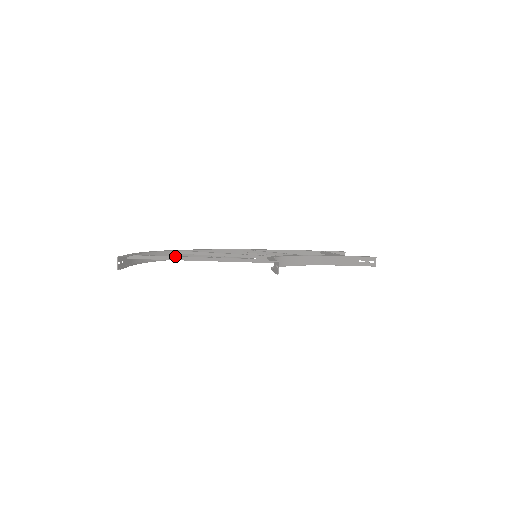
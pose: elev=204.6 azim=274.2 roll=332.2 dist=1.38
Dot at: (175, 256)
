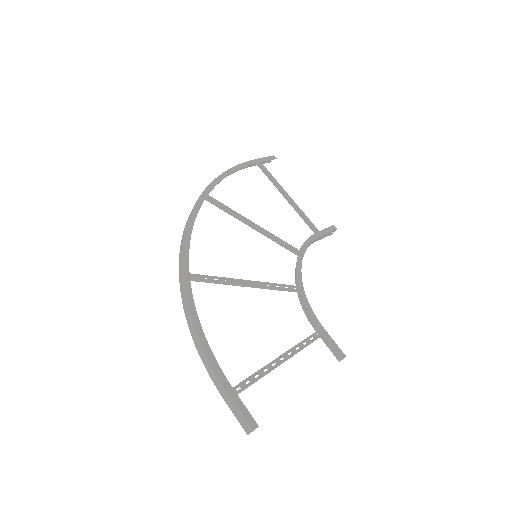
Dot at: (267, 373)
